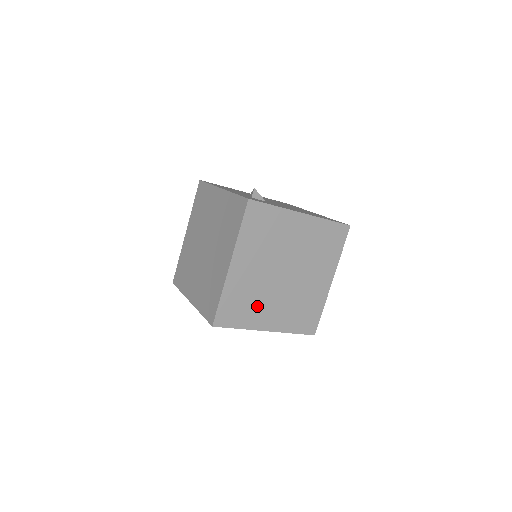
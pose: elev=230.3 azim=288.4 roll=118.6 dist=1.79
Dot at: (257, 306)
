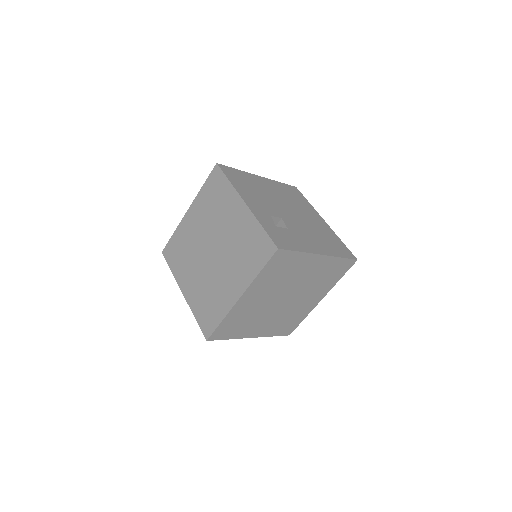
Dot at: (251, 323)
